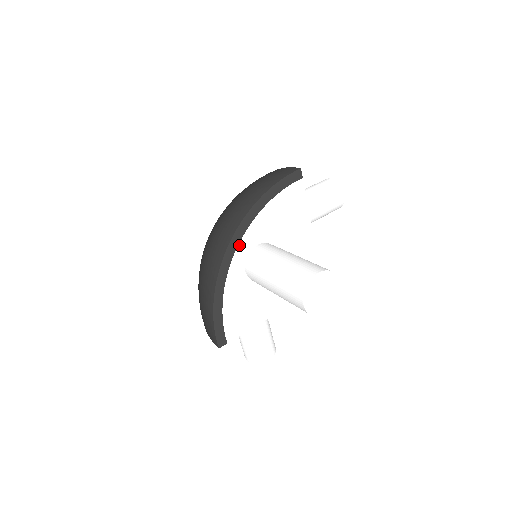
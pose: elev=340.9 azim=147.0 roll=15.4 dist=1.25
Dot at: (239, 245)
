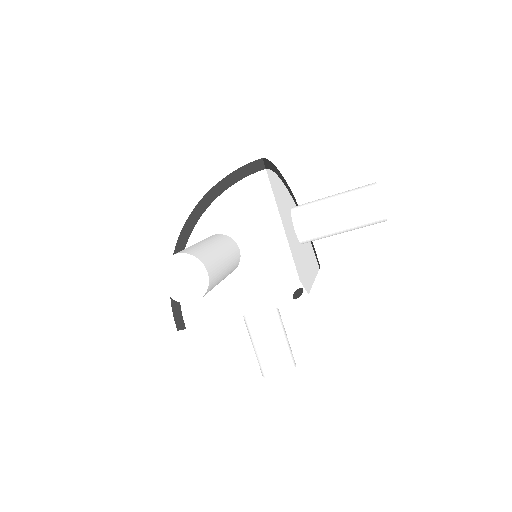
Dot at: (193, 231)
